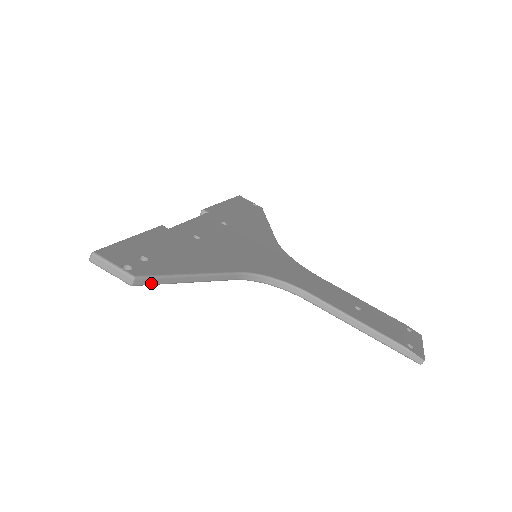
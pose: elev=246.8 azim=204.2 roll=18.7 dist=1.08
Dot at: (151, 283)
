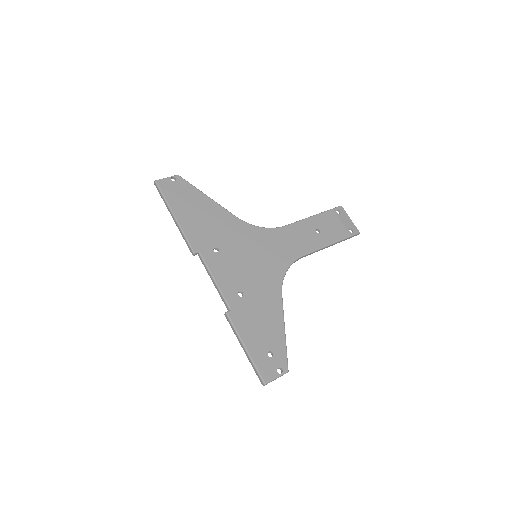
Dot at: (286, 360)
